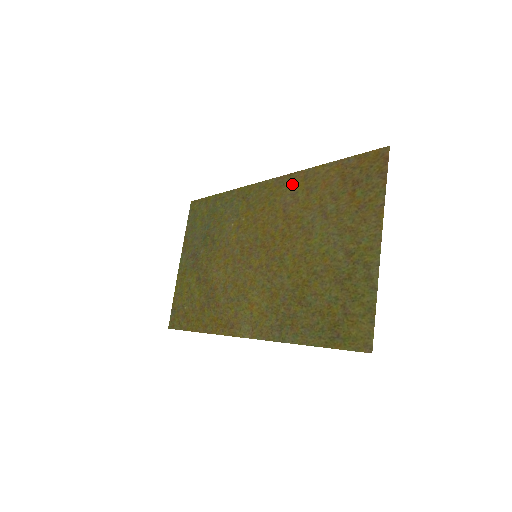
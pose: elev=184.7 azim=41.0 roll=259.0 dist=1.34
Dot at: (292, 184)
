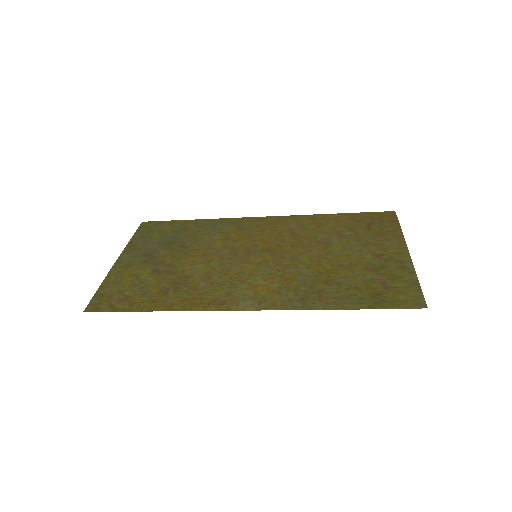
Dot at: (297, 220)
